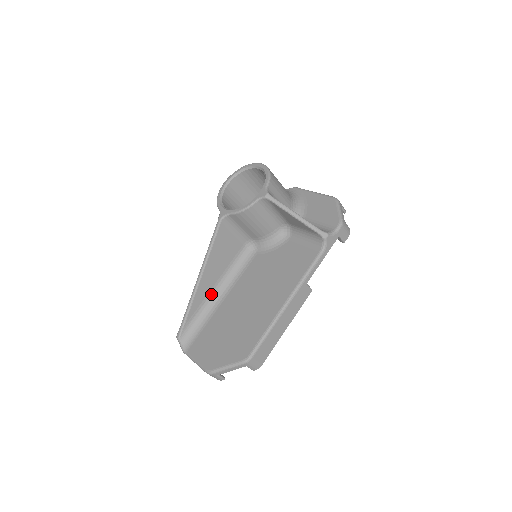
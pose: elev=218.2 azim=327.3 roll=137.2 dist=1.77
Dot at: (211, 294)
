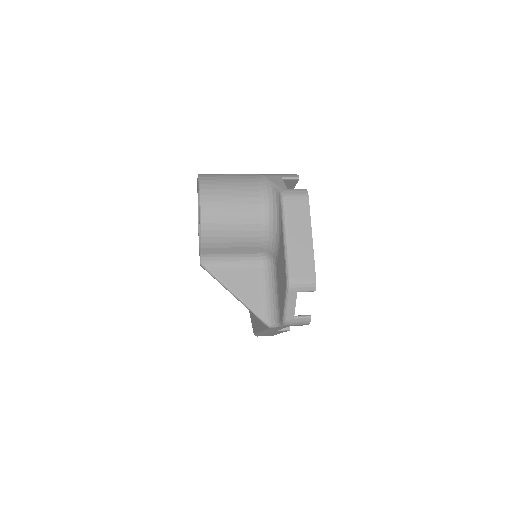
Dot at: occluded
